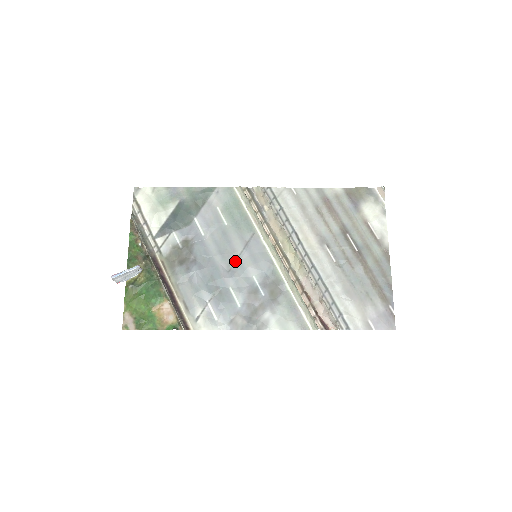
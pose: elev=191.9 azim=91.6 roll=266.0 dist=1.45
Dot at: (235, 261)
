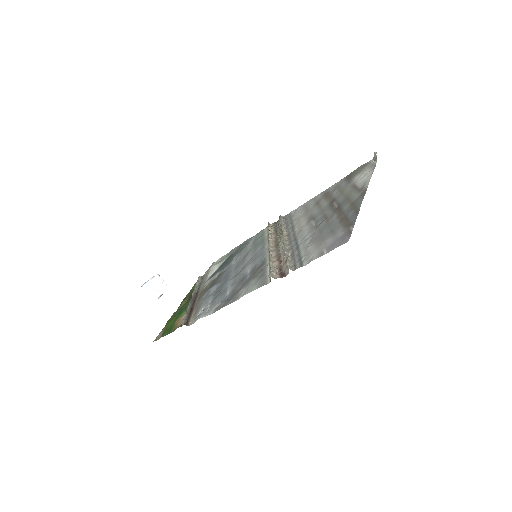
Dot at: (242, 268)
